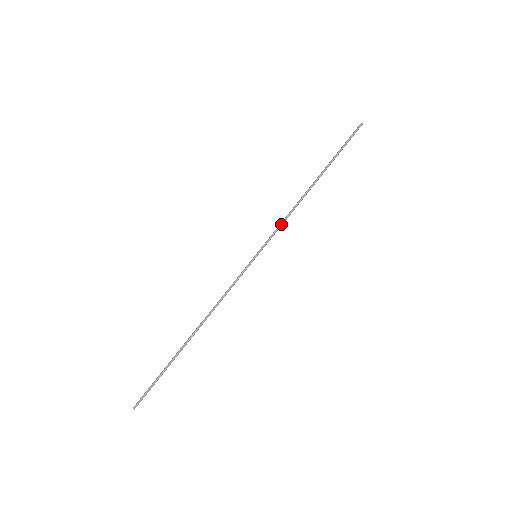
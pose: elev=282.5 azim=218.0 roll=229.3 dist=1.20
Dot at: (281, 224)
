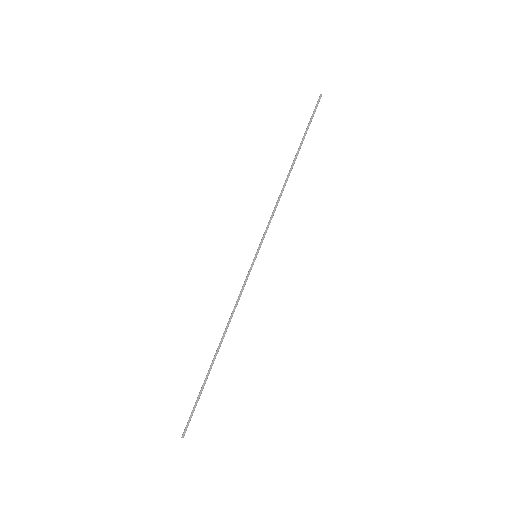
Dot at: (270, 218)
